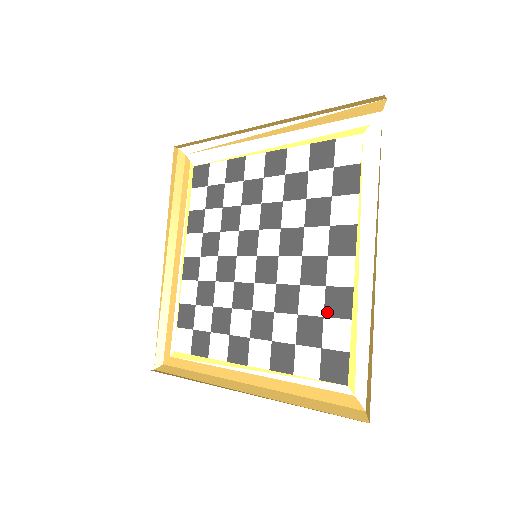
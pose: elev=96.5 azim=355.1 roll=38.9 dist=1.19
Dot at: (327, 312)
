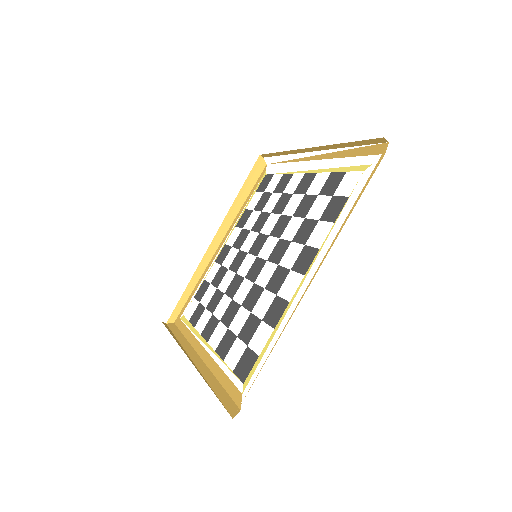
Dot at: (266, 317)
